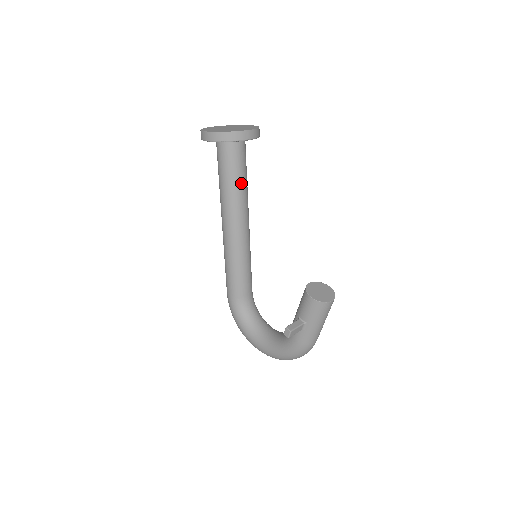
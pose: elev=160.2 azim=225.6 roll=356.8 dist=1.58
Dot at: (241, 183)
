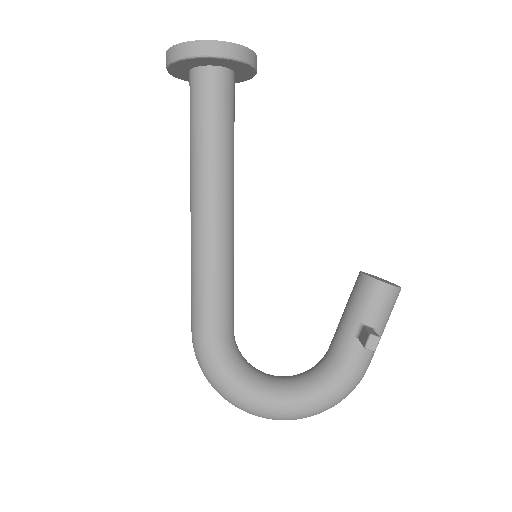
Dot at: (233, 140)
